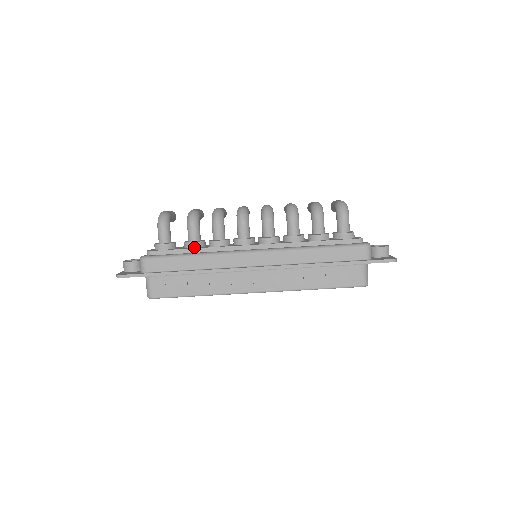
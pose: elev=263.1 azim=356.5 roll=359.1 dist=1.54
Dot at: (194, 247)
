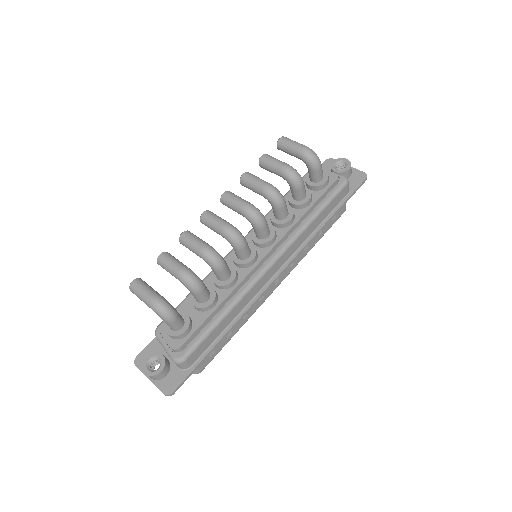
Dot at: (214, 305)
